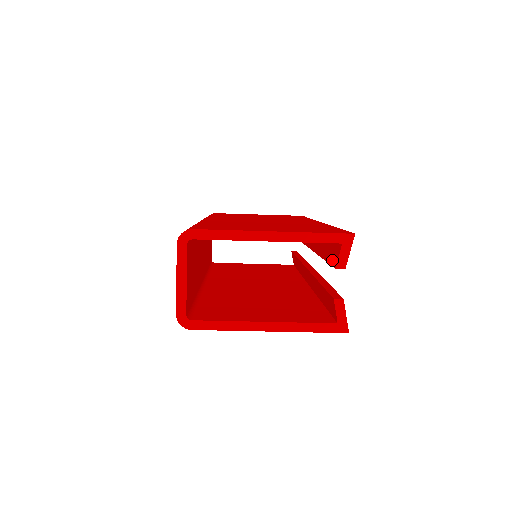
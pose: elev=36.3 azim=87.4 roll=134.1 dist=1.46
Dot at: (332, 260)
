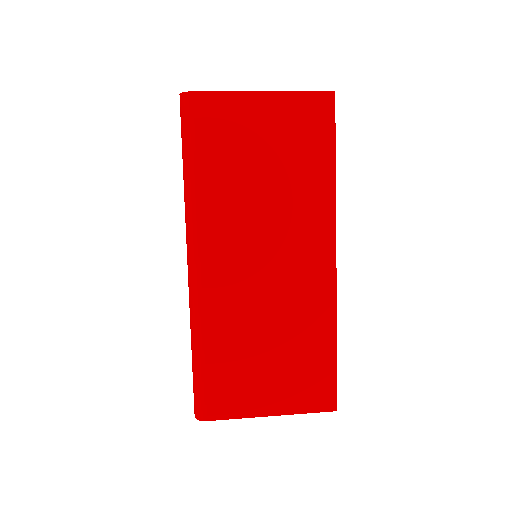
Dot at: occluded
